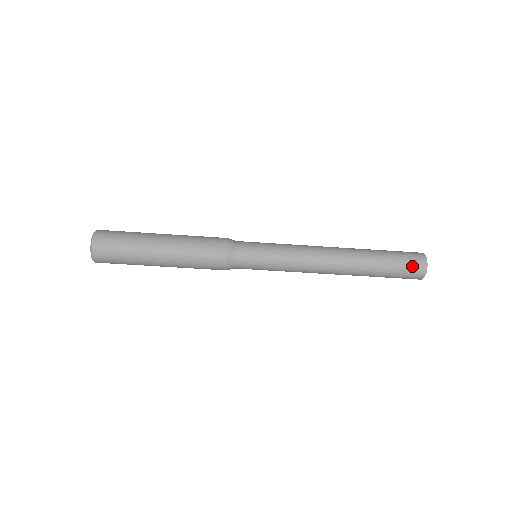
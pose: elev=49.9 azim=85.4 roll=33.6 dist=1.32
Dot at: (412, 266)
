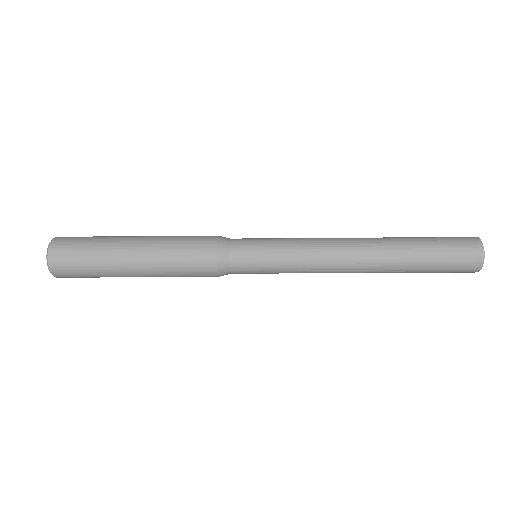
Dot at: (463, 249)
